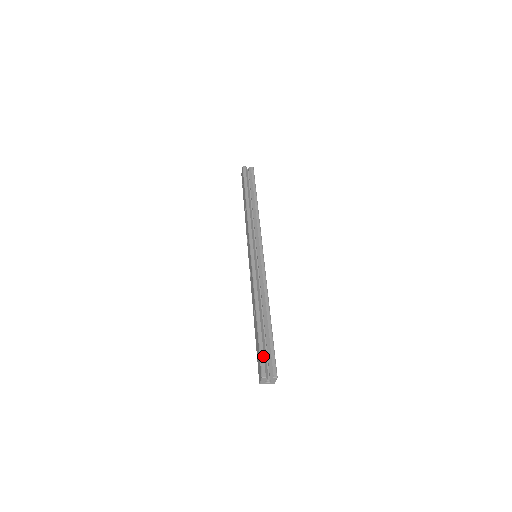
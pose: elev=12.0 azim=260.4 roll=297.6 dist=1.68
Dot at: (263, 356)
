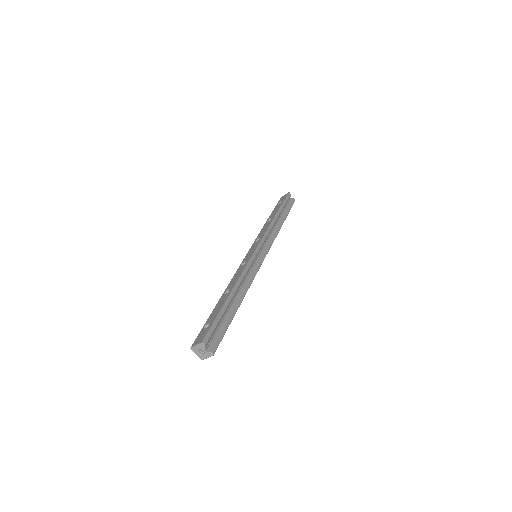
Dot at: (215, 328)
